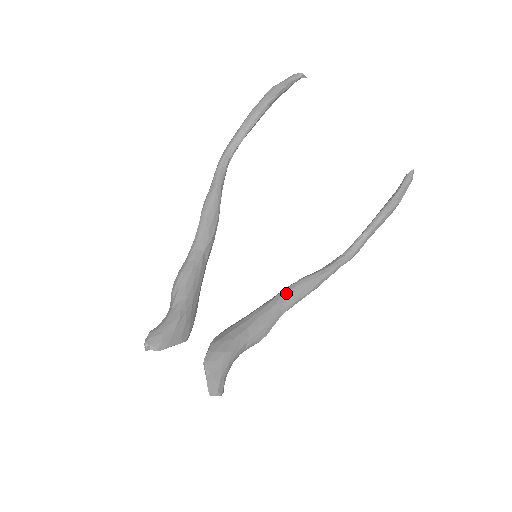
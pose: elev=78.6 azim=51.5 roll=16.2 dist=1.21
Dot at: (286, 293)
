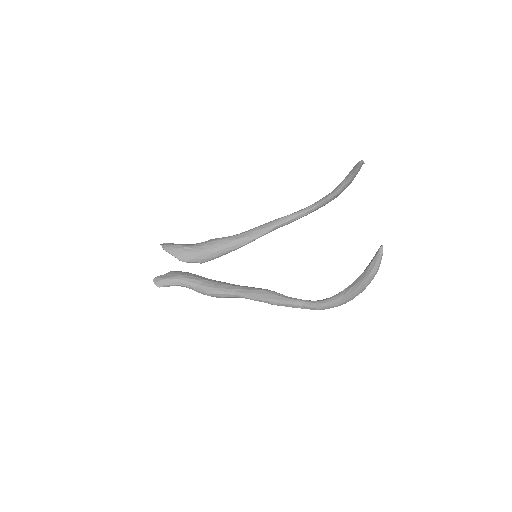
Dot at: (250, 287)
